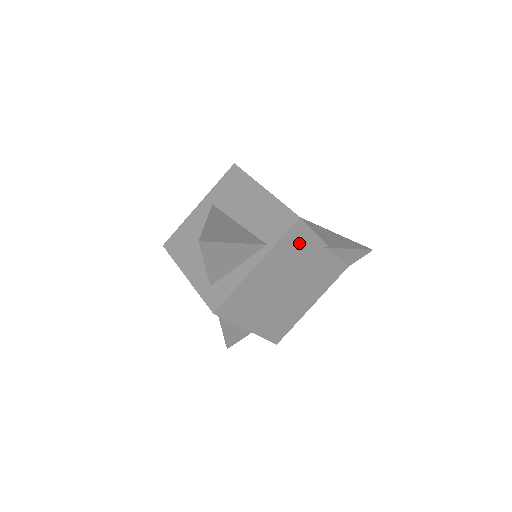
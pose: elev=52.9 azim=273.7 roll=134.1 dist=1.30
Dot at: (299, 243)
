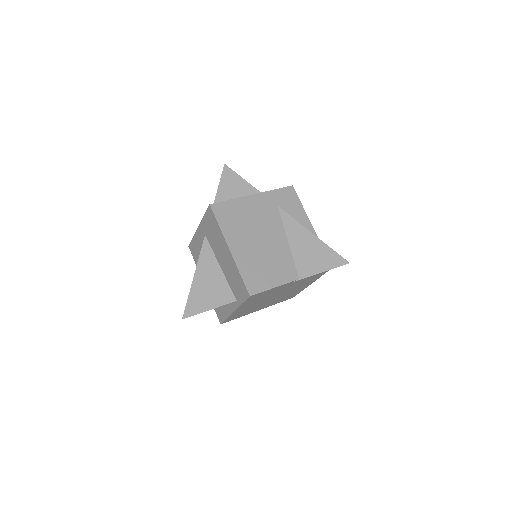
Dot at: (263, 294)
